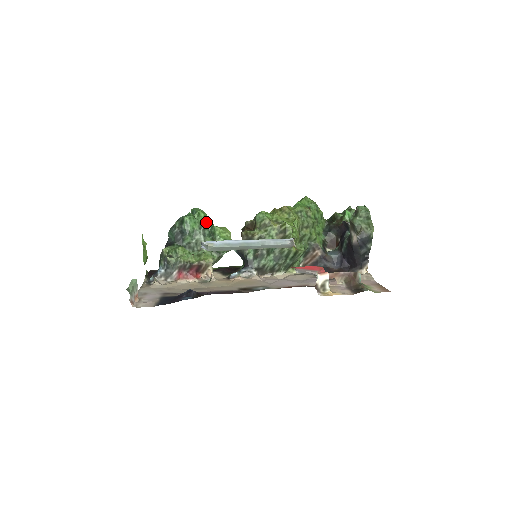
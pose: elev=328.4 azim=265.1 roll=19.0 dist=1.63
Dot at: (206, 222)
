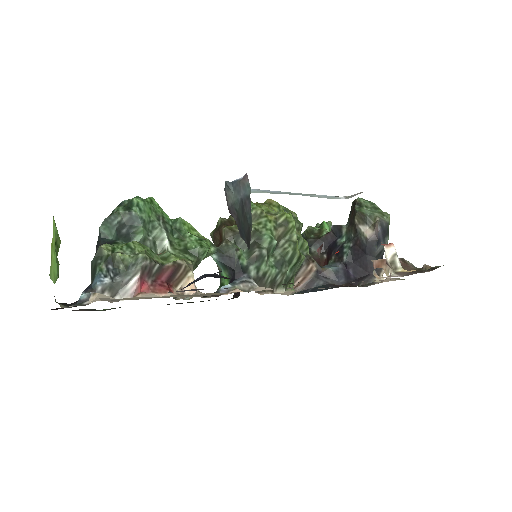
Dot at: (163, 214)
